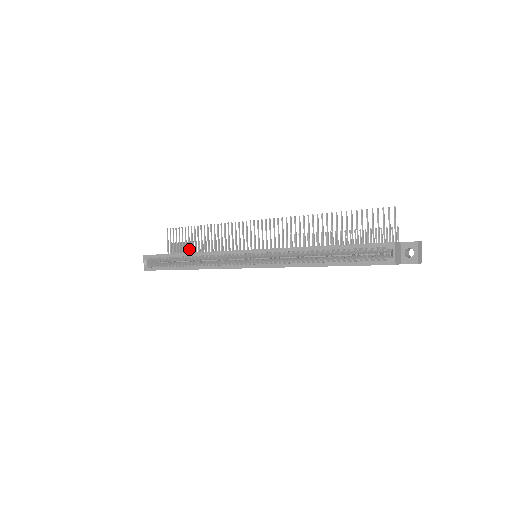
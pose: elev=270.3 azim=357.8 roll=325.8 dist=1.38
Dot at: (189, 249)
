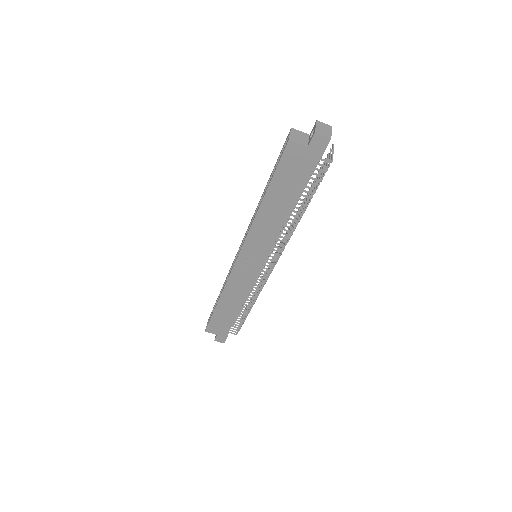
Dot at: occluded
